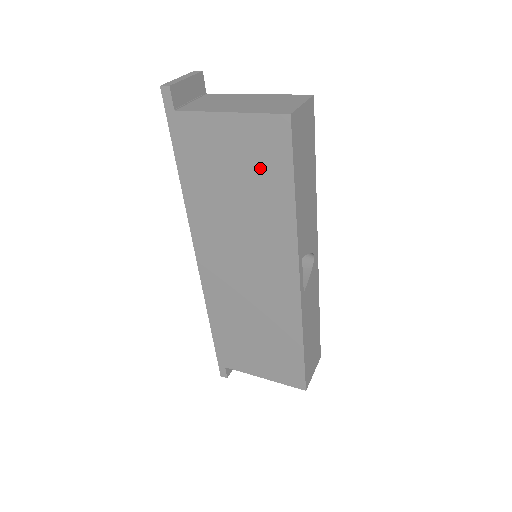
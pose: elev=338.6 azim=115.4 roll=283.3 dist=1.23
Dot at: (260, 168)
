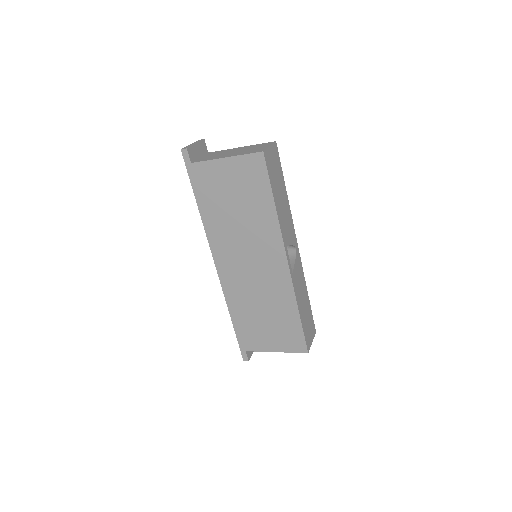
Dot at: (250, 189)
